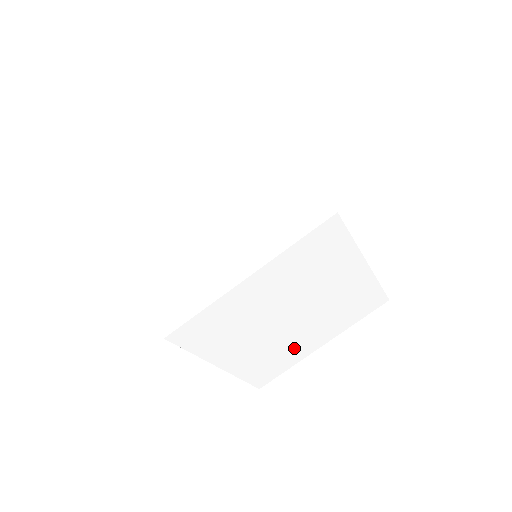
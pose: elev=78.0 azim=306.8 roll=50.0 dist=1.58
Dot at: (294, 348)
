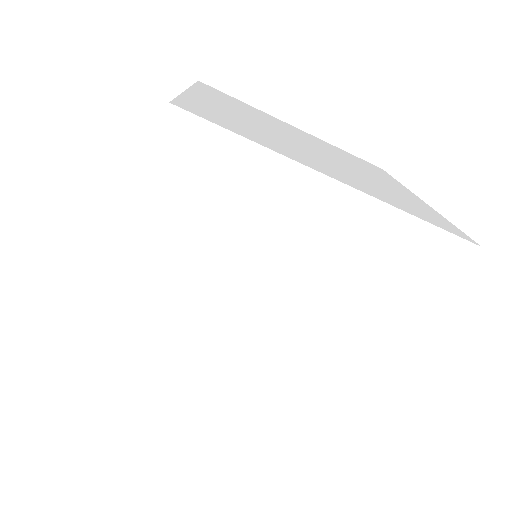
Dot at: (329, 381)
